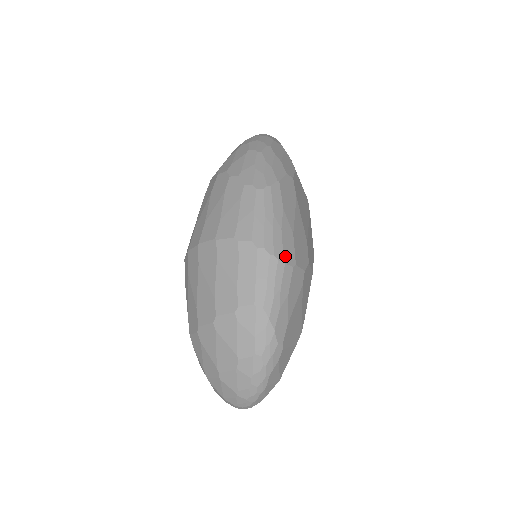
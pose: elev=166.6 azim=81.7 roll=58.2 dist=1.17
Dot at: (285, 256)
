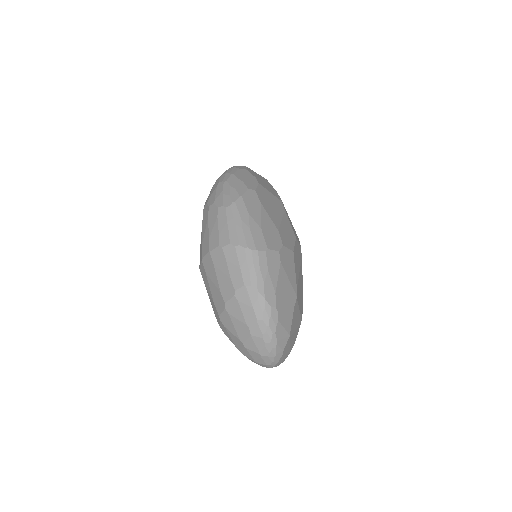
Dot at: (257, 245)
